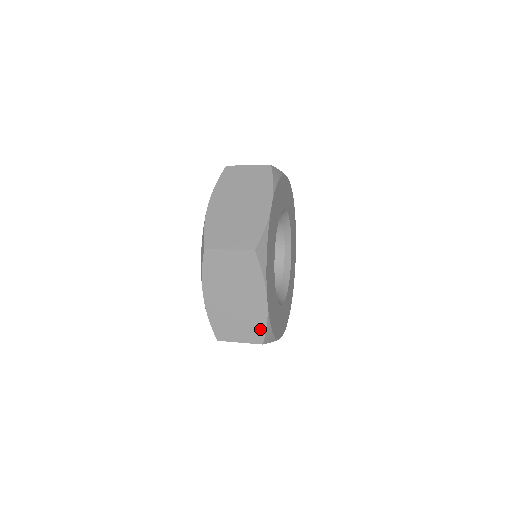
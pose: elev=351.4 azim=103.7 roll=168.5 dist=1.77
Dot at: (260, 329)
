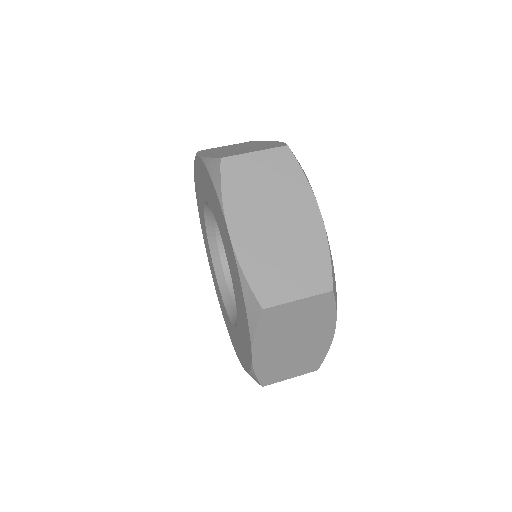
Dot at: (318, 359)
